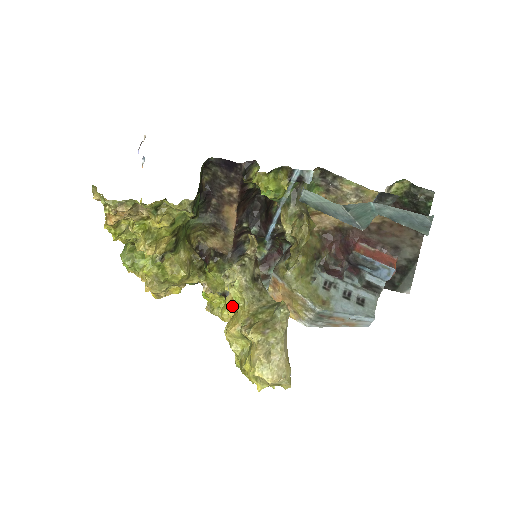
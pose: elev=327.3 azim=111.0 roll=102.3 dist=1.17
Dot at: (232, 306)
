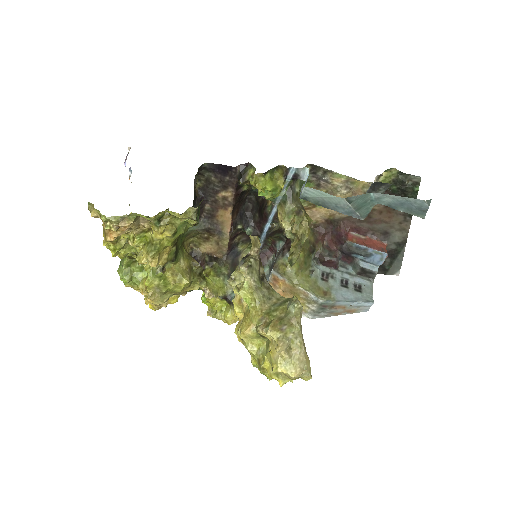
Dot at: (240, 308)
